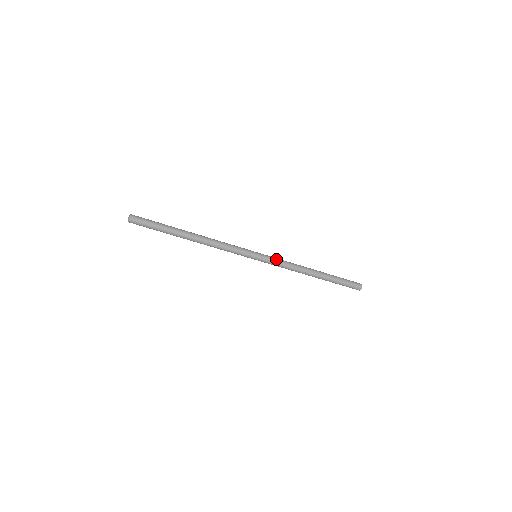
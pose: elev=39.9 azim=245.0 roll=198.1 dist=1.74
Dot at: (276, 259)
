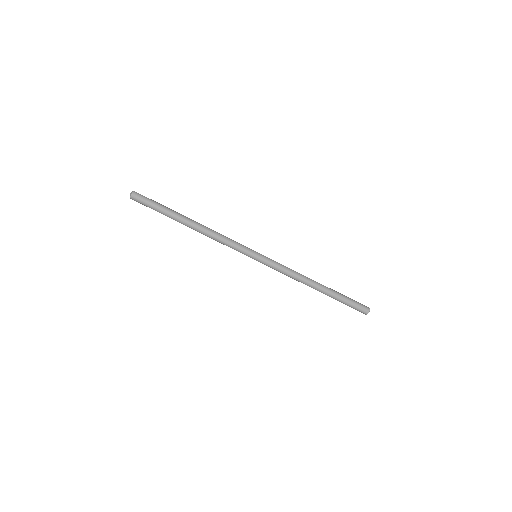
Dot at: (276, 262)
